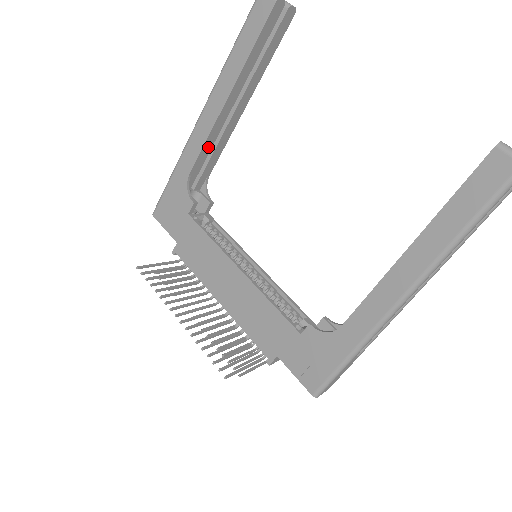
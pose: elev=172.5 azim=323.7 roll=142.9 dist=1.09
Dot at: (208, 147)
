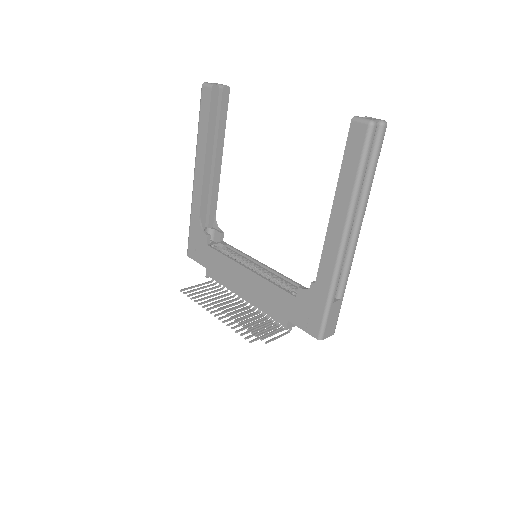
Dot at: (205, 195)
